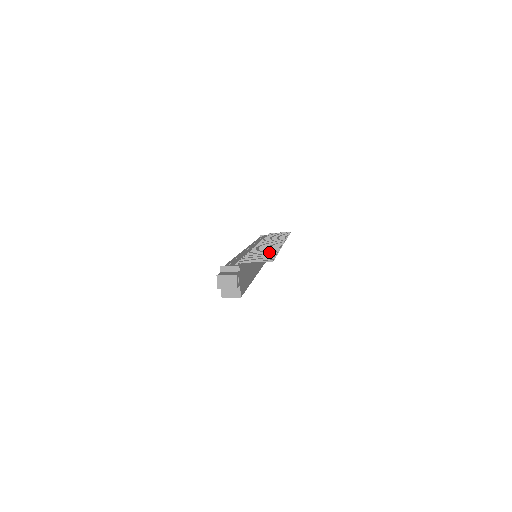
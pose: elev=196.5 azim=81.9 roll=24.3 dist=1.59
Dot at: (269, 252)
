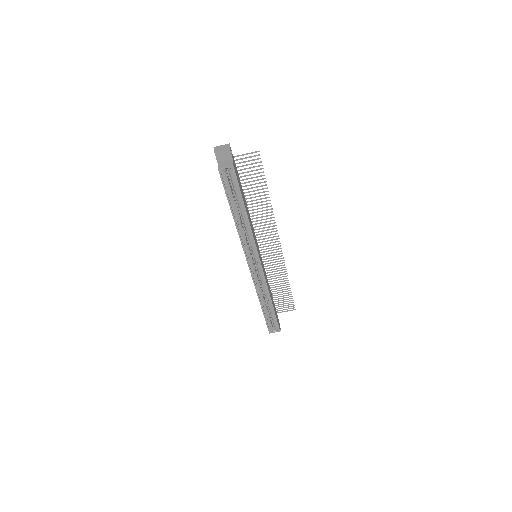
Dot at: (261, 192)
